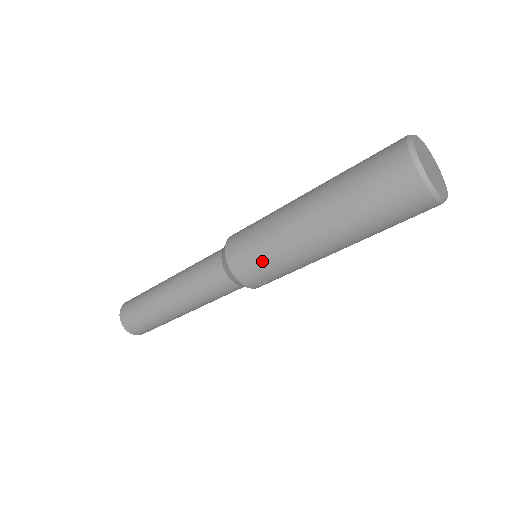
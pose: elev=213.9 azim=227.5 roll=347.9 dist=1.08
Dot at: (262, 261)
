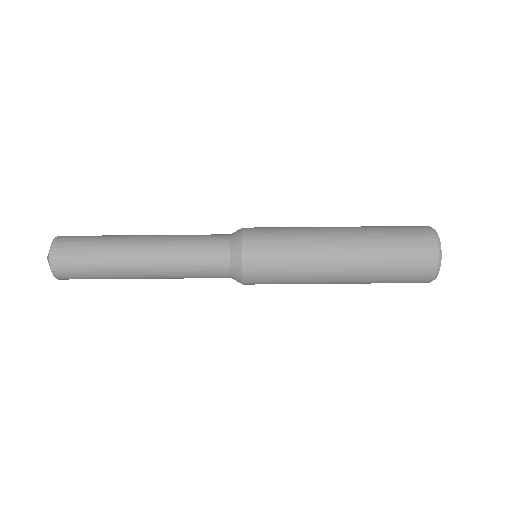
Dot at: (279, 277)
